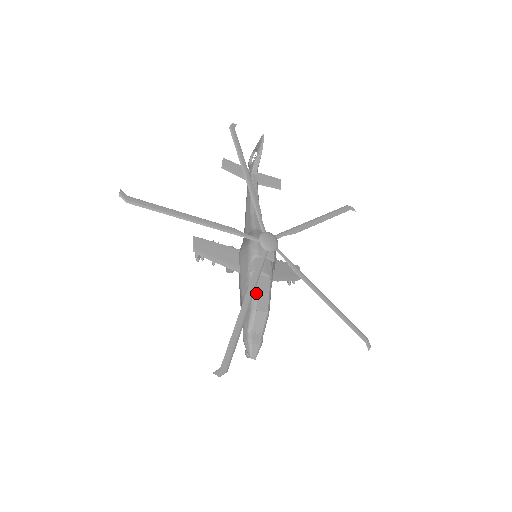
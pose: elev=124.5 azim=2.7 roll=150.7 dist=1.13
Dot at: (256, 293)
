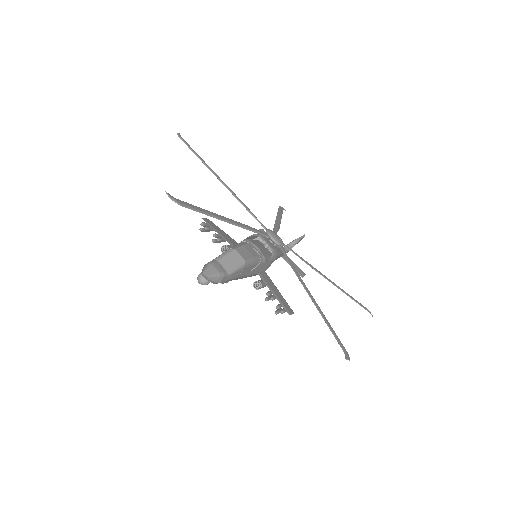
Dot at: (242, 245)
